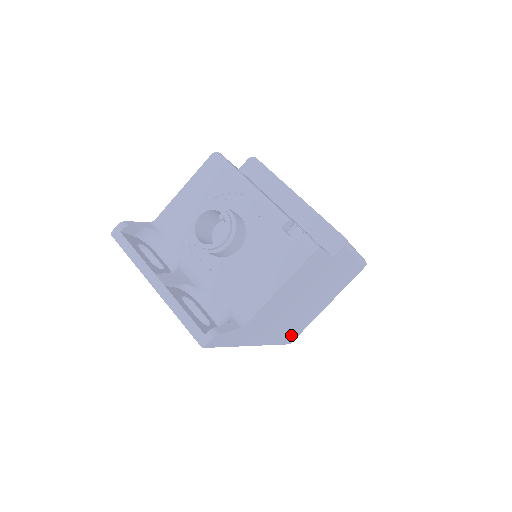
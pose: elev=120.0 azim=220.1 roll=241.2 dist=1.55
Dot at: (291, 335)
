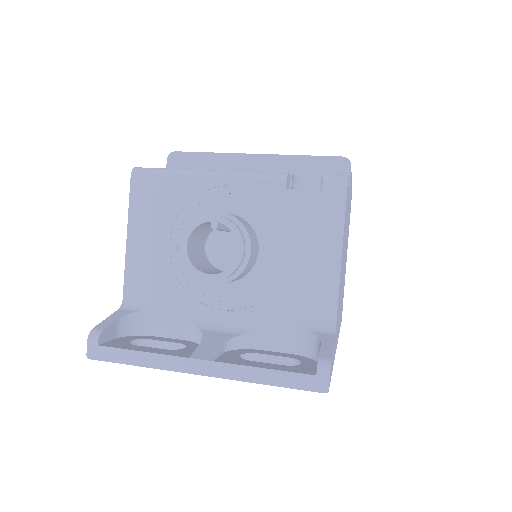
Dot at: occluded
